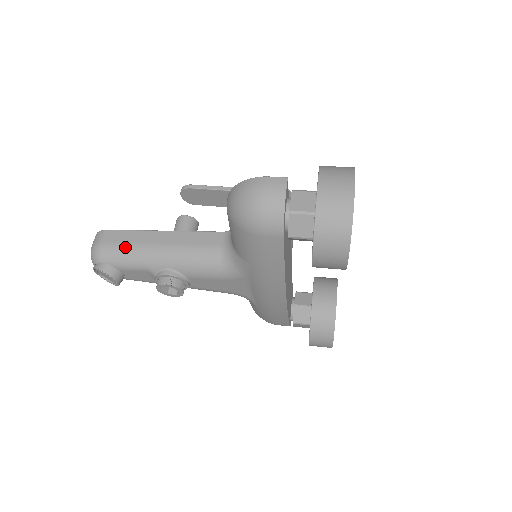
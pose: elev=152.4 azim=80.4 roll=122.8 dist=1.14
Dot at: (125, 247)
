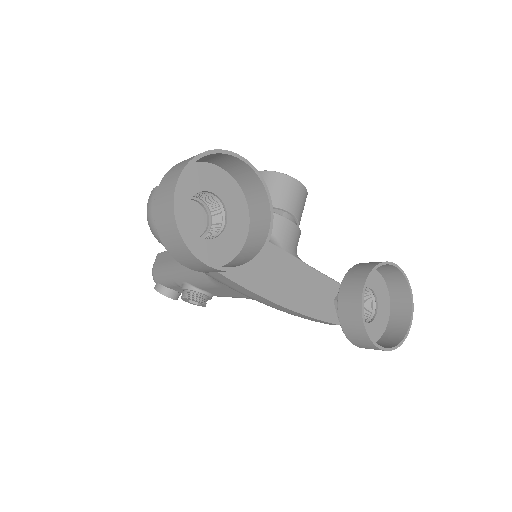
Dot at: (162, 267)
